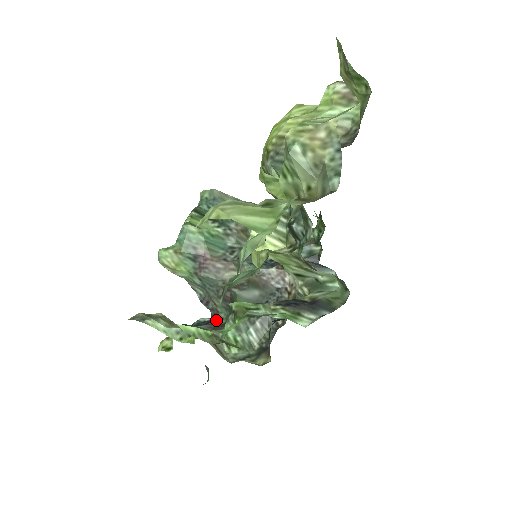
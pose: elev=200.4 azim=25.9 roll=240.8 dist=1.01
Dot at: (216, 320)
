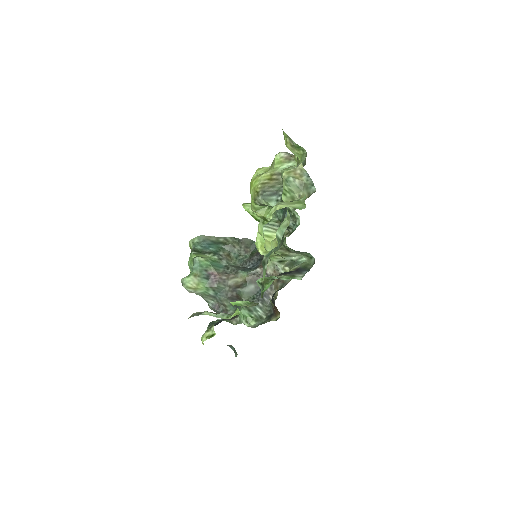
Dot at: occluded
